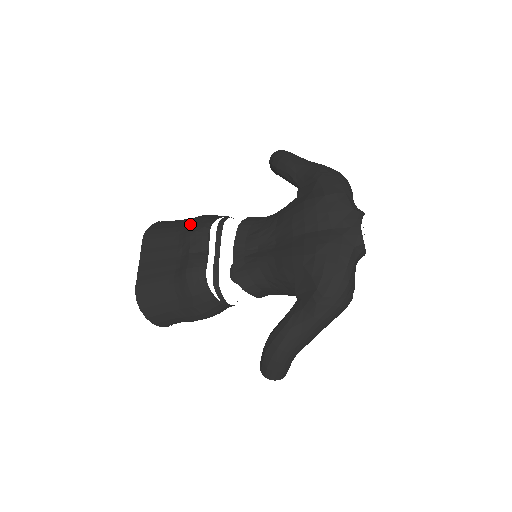
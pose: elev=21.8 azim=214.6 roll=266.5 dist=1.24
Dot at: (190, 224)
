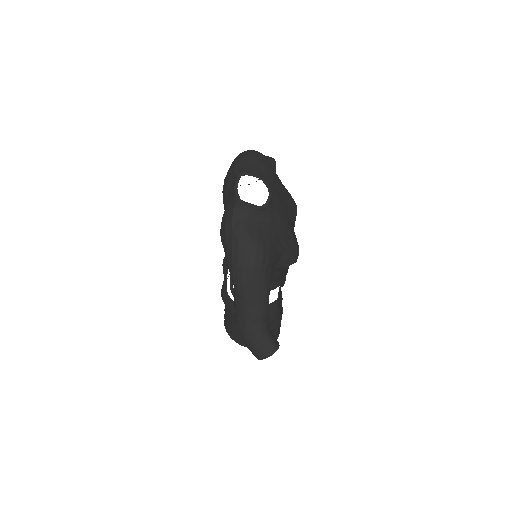
Dot at: occluded
